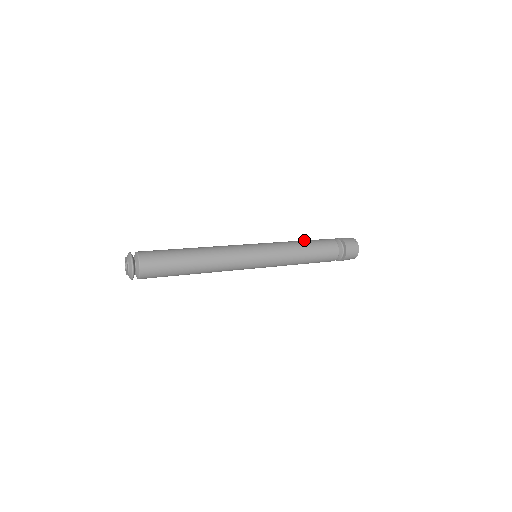
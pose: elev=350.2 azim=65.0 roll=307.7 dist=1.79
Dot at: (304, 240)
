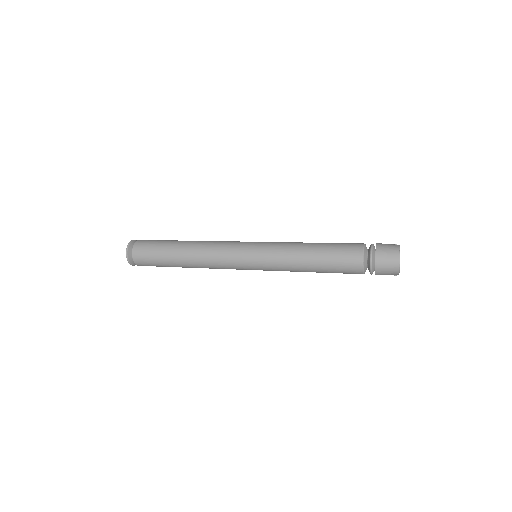
Dot at: occluded
